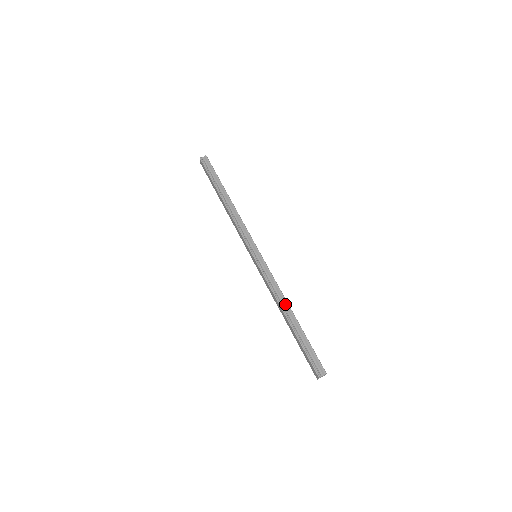
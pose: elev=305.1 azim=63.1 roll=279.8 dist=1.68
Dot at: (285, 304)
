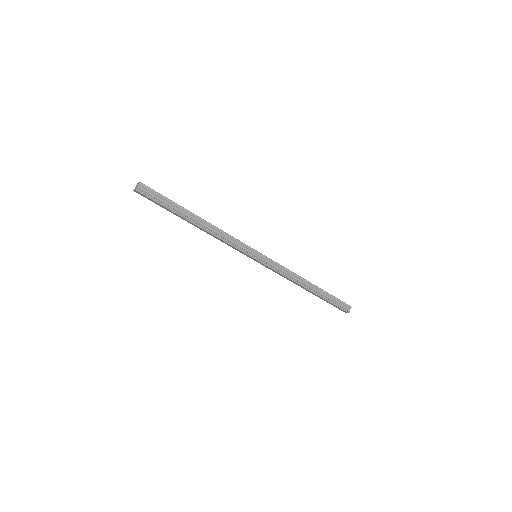
Dot at: (302, 281)
